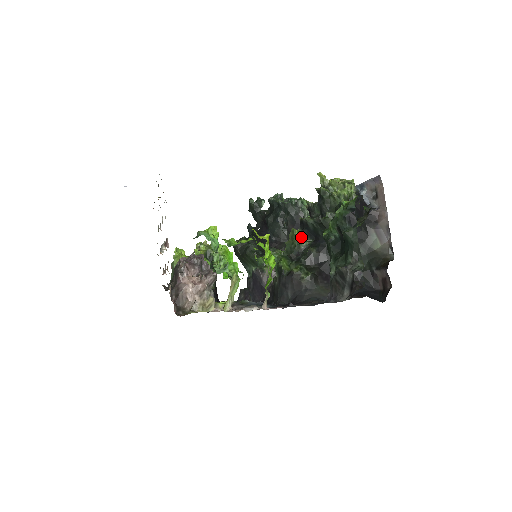
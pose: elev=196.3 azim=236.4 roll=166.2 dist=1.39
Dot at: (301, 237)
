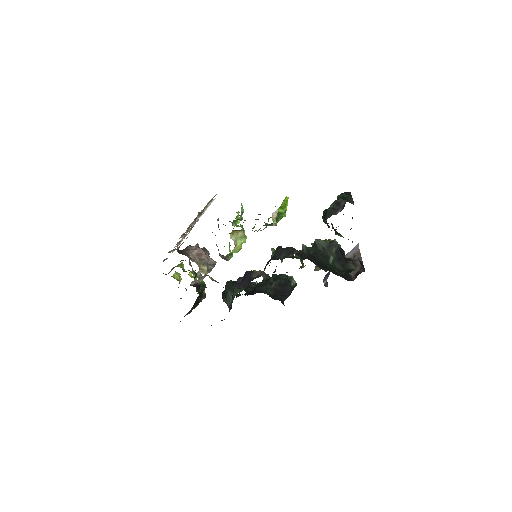
Dot at: occluded
